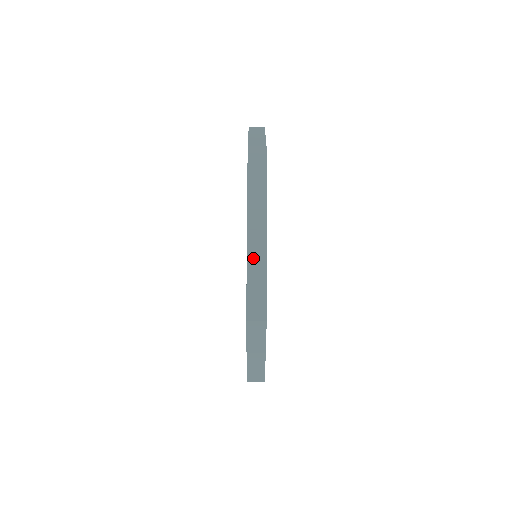
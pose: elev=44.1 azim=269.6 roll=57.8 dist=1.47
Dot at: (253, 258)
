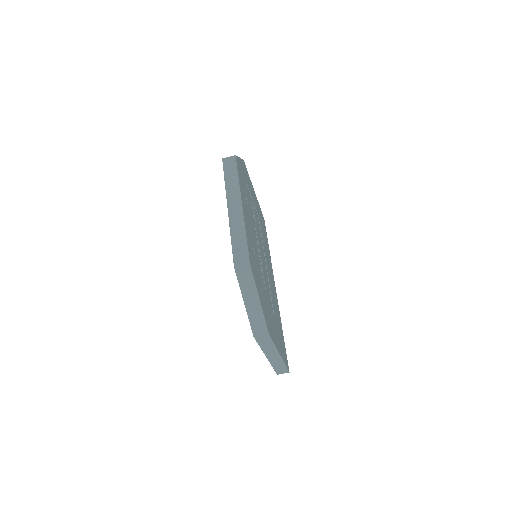
Dot at: (234, 225)
